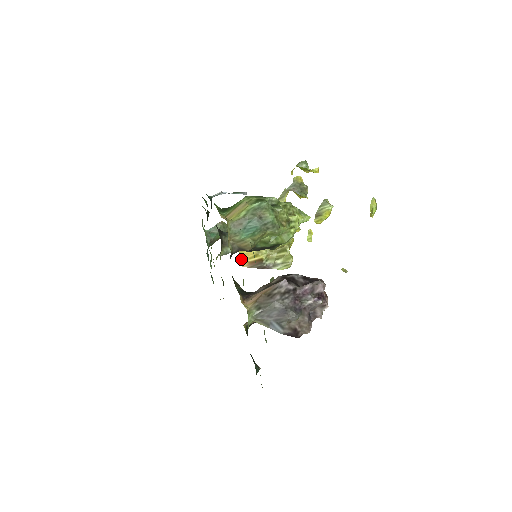
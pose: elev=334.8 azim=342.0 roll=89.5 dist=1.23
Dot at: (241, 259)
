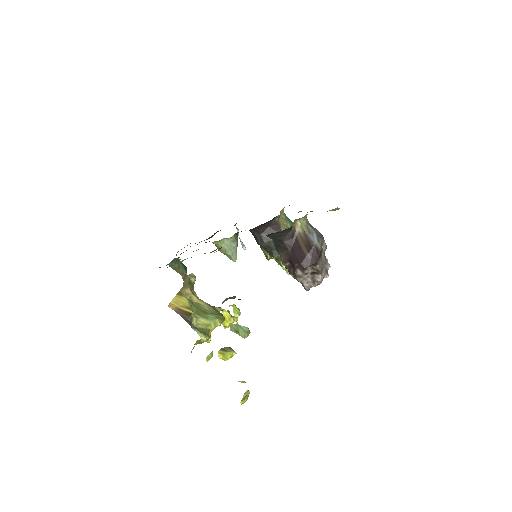
Dot at: (172, 301)
